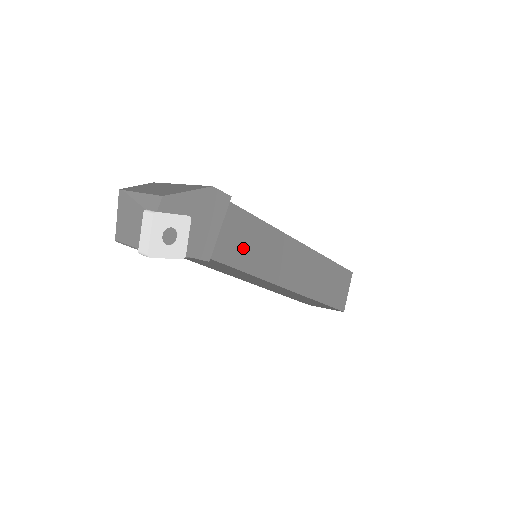
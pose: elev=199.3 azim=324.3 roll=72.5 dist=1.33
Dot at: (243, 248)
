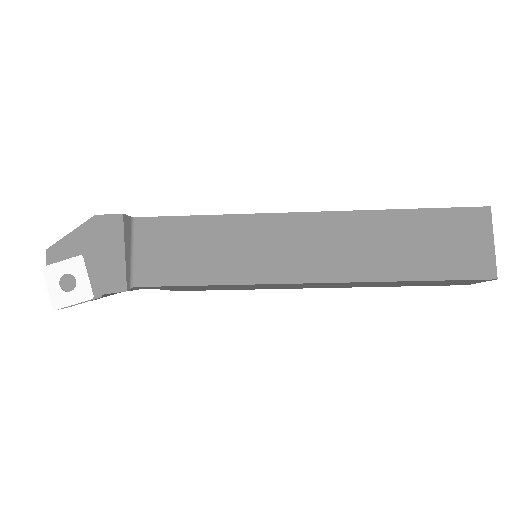
Dot at: (187, 258)
